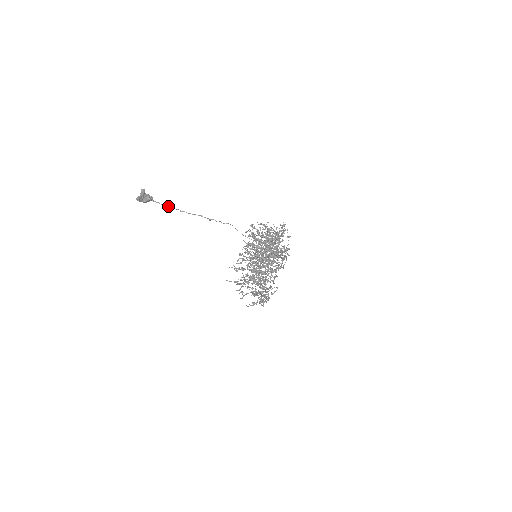
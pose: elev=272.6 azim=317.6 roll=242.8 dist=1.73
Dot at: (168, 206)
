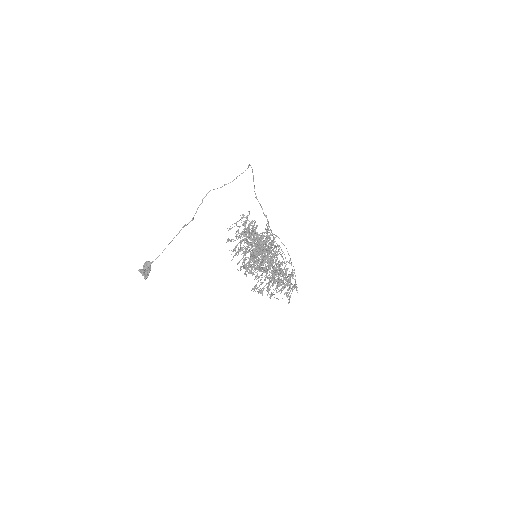
Dot at: occluded
